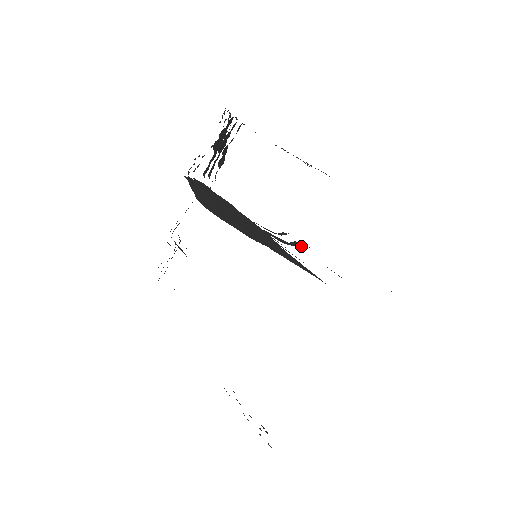
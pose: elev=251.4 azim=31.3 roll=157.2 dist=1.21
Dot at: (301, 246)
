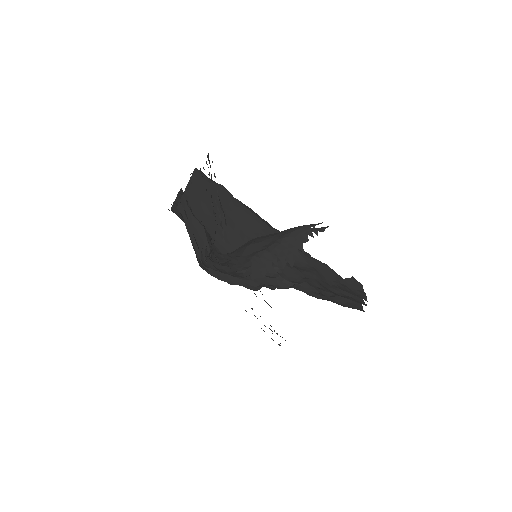
Dot at: (292, 283)
